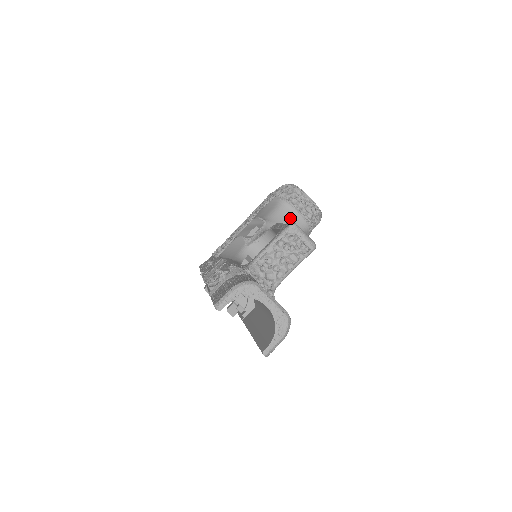
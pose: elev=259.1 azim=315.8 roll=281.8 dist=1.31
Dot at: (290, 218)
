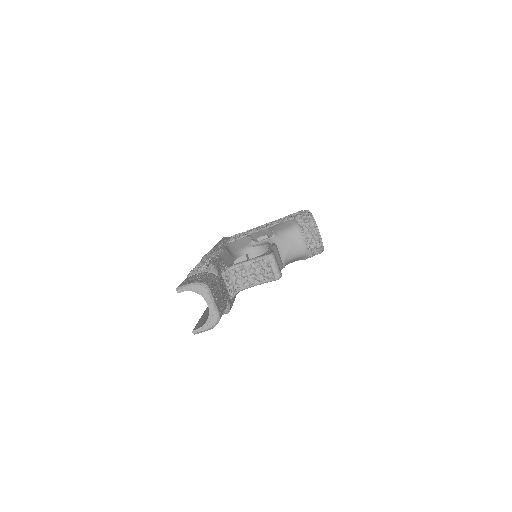
Dot at: (295, 241)
